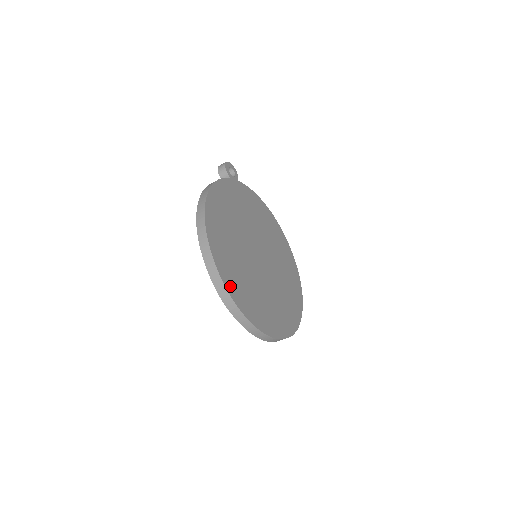
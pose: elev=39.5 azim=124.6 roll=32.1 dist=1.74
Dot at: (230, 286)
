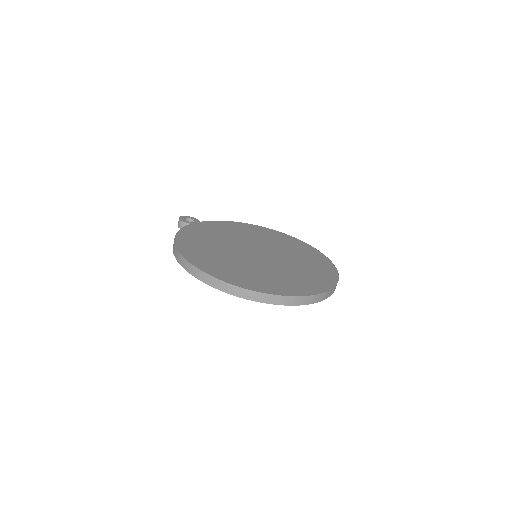
Dot at: (241, 283)
